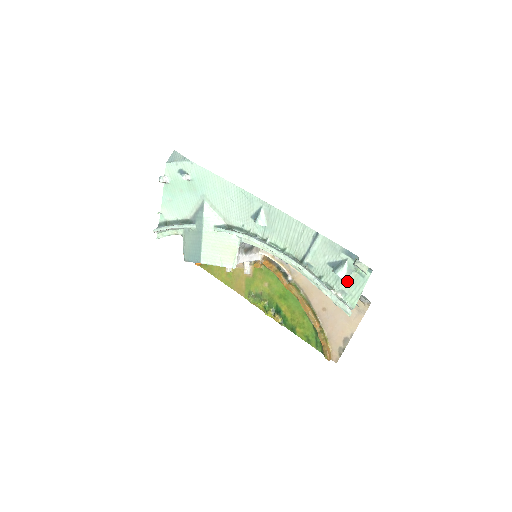
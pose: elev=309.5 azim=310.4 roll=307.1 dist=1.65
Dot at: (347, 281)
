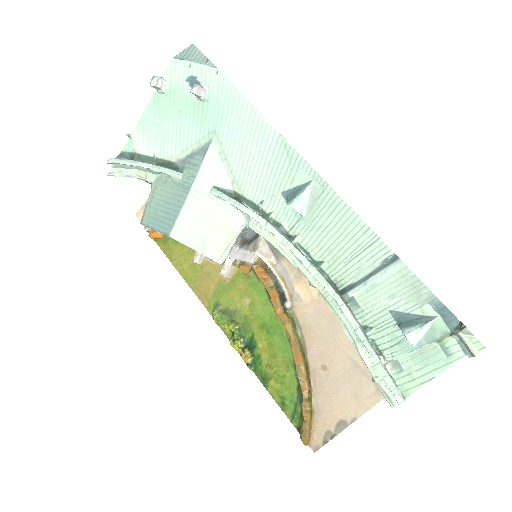
Dot at: (414, 351)
